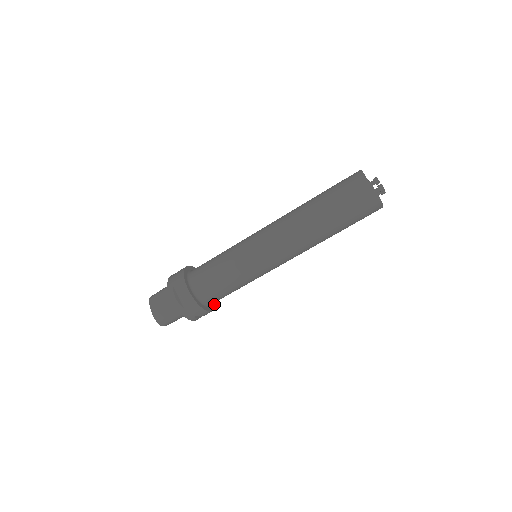
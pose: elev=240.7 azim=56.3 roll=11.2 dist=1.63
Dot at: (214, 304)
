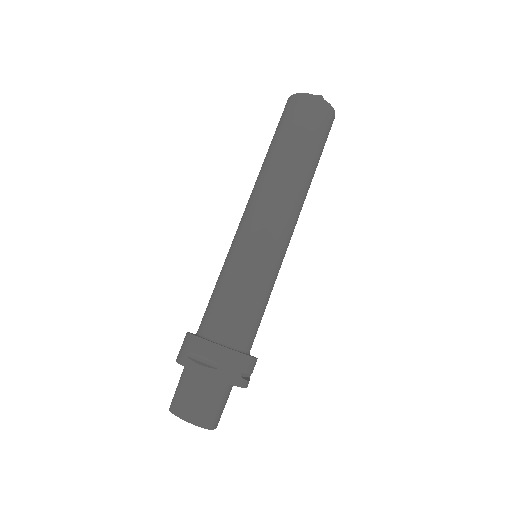
Dot at: occluded
